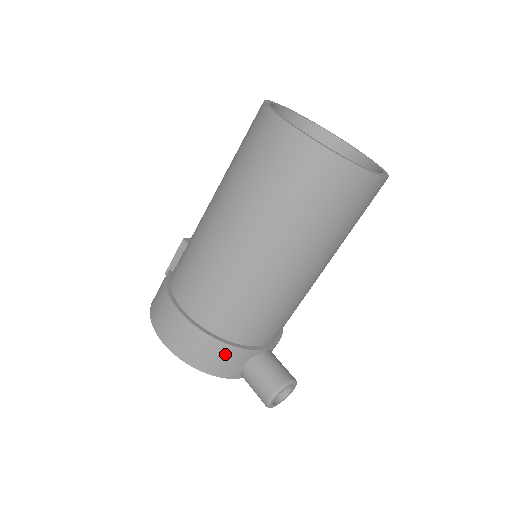
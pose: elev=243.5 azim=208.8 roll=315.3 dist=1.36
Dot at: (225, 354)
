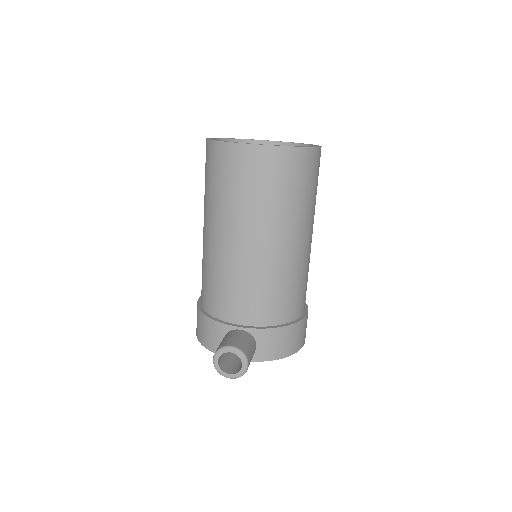
Dot at: (208, 326)
